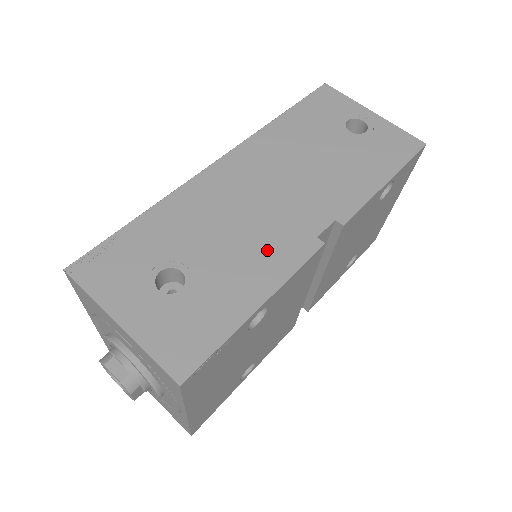
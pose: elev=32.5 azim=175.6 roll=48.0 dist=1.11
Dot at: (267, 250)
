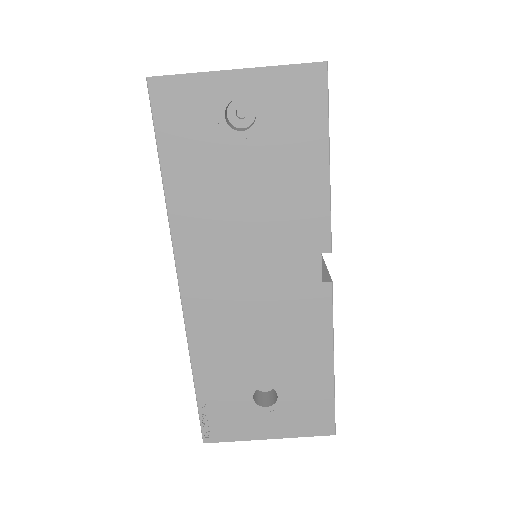
Dot at: (299, 326)
